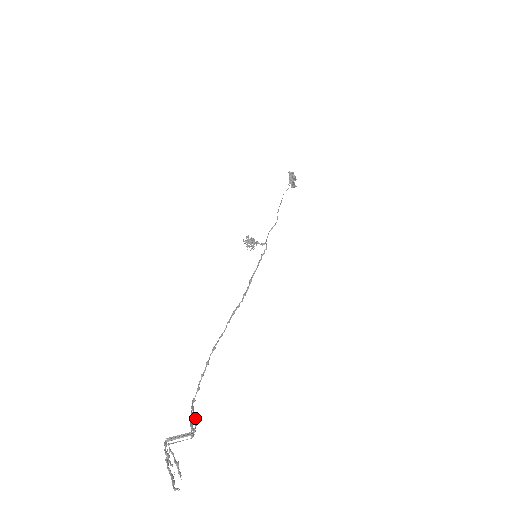
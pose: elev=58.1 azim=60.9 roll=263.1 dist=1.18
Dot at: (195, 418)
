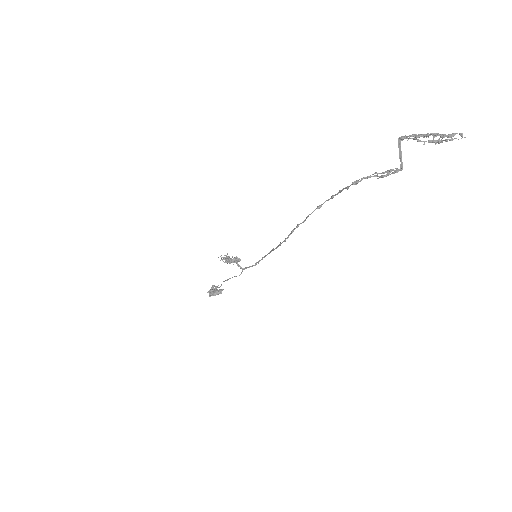
Dot at: occluded
